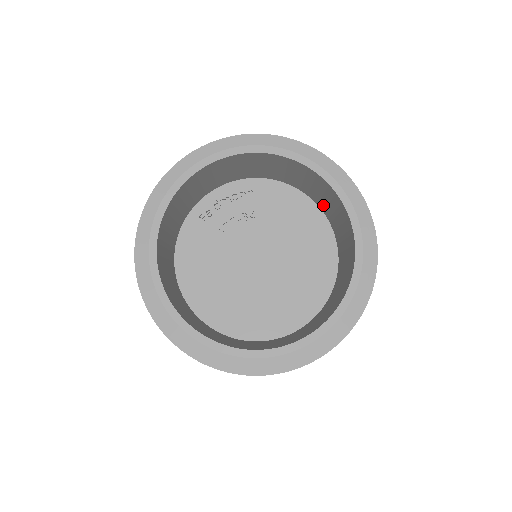
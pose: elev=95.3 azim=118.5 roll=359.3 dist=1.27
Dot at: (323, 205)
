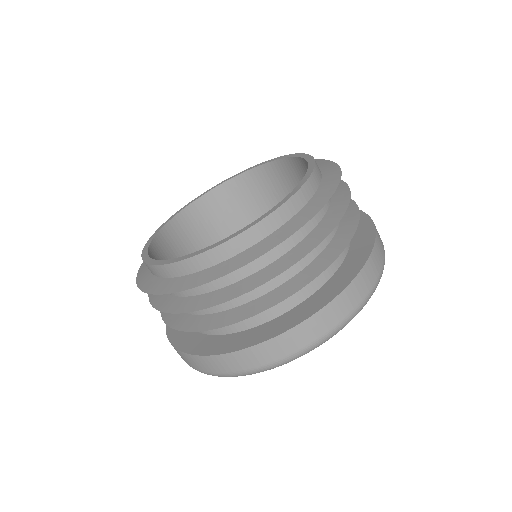
Dot at: occluded
